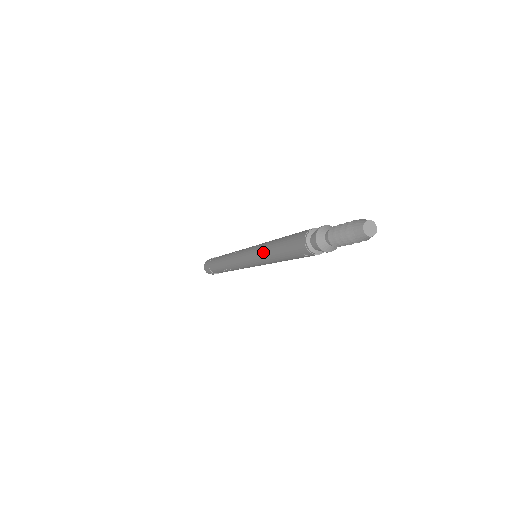
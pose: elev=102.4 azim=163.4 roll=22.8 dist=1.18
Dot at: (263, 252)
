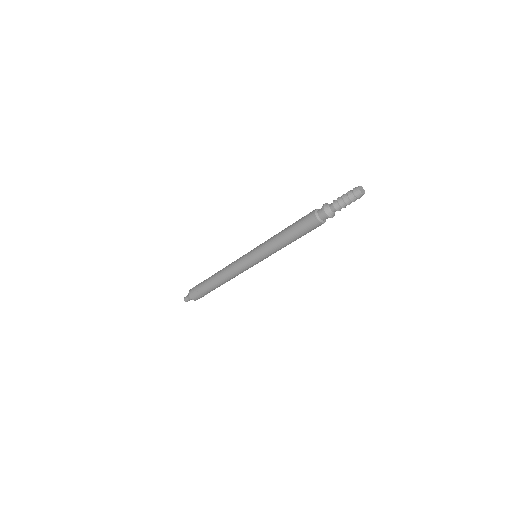
Dot at: (276, 249)
